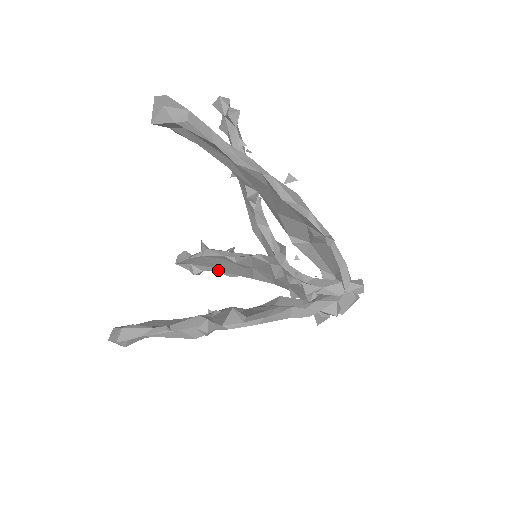
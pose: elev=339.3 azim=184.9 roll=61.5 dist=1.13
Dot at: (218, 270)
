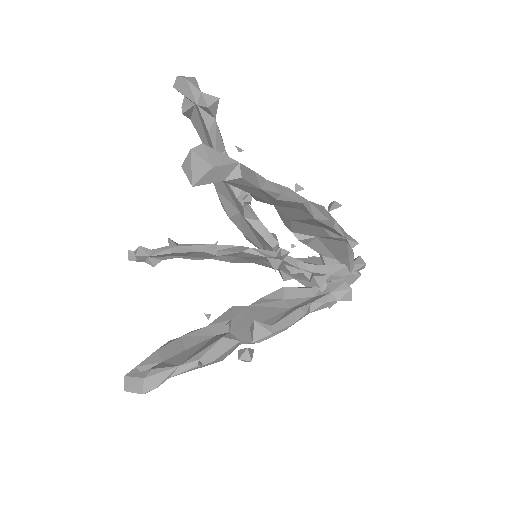
Dot at: (181, 257)
